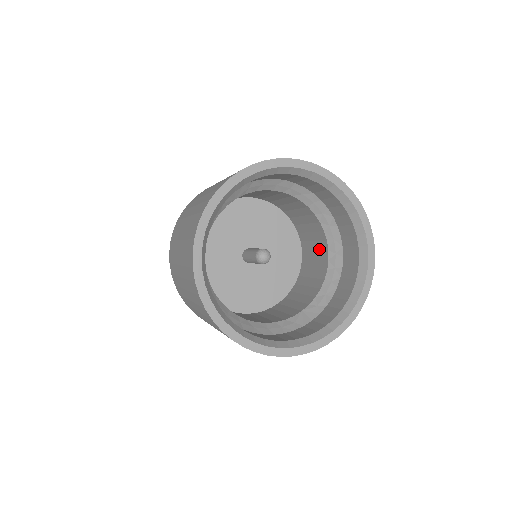
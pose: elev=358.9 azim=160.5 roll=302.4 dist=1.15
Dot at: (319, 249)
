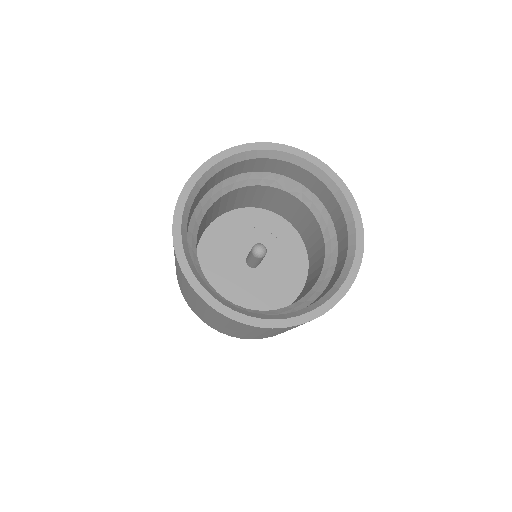
Dot at: occluded
